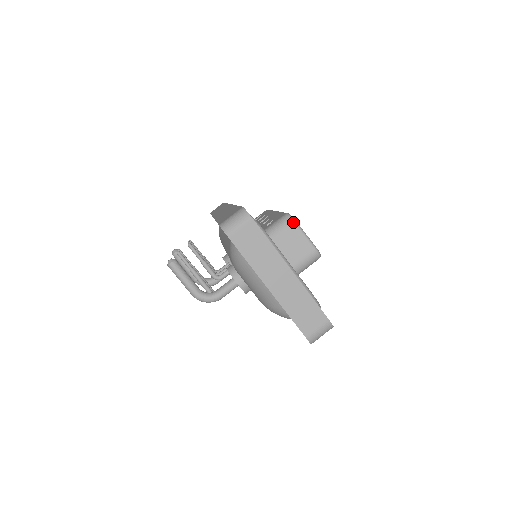
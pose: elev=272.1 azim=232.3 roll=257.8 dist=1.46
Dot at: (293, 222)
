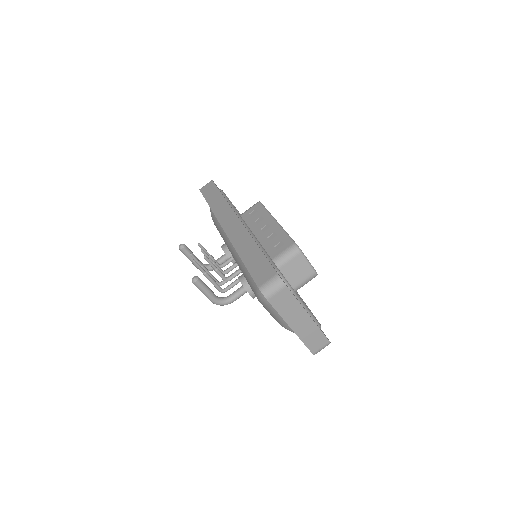
Dot at: (300, 253)
